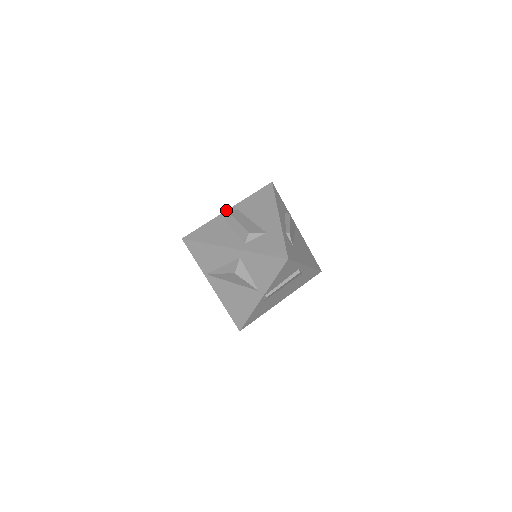
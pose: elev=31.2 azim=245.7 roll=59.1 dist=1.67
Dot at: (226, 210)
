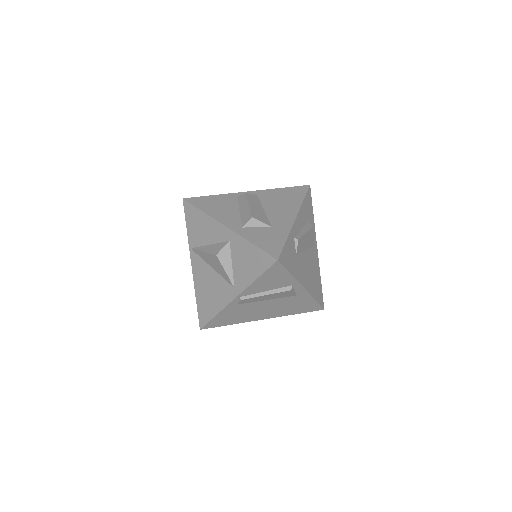
Dot at: occluded
